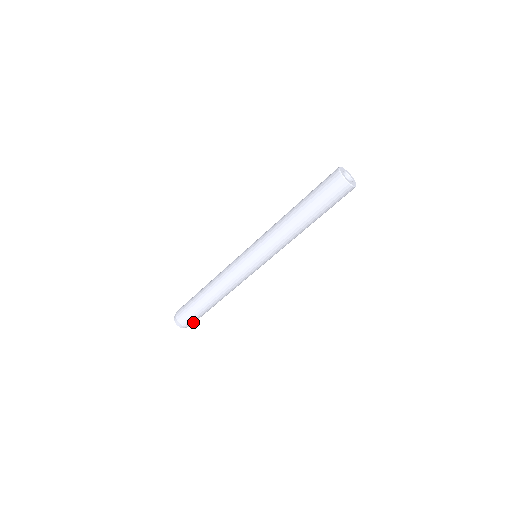
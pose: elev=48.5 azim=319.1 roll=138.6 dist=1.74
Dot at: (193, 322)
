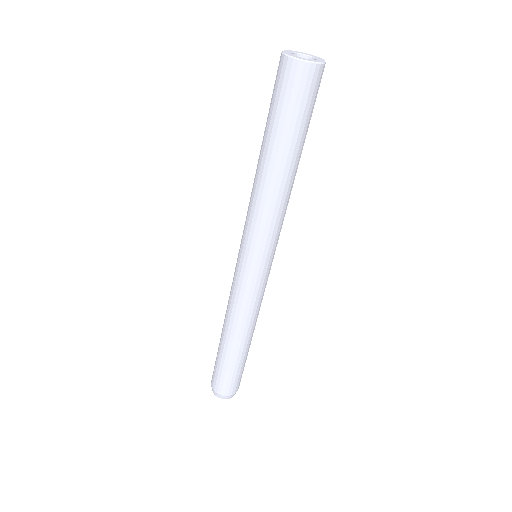
Dot at: (232, 386)
